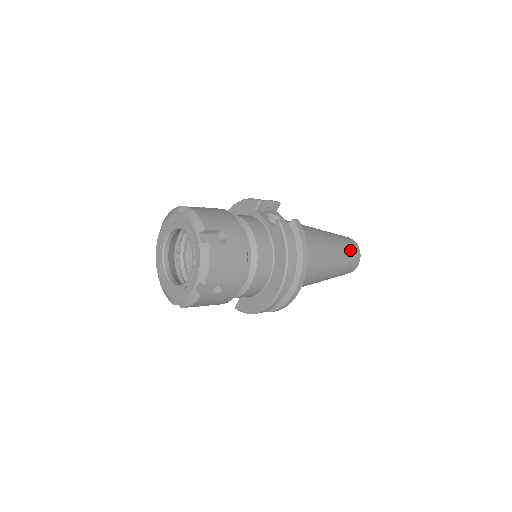
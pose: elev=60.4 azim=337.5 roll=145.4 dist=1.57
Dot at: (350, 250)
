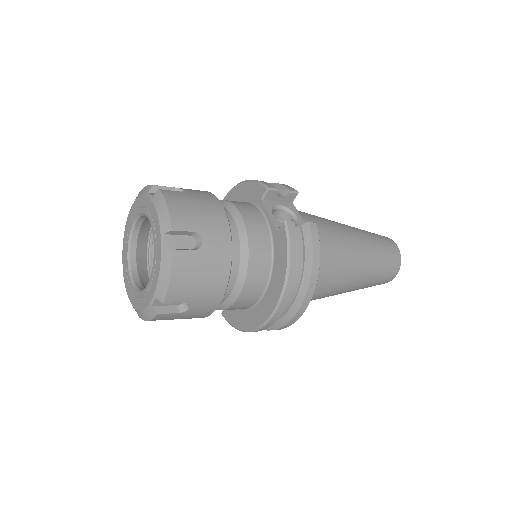
Dot at: (387, 259)
